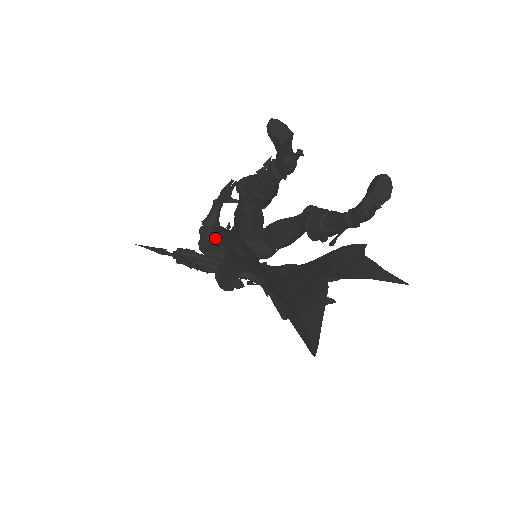
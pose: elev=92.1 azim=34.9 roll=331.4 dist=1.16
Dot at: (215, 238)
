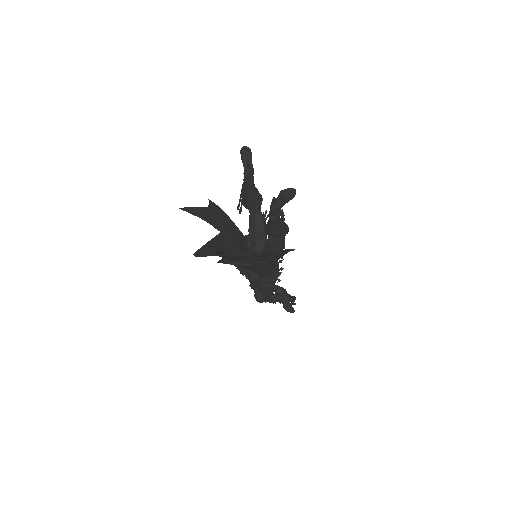
Dot at: occluded
